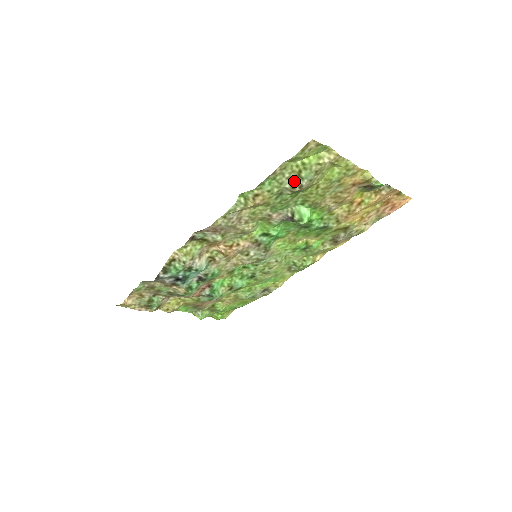
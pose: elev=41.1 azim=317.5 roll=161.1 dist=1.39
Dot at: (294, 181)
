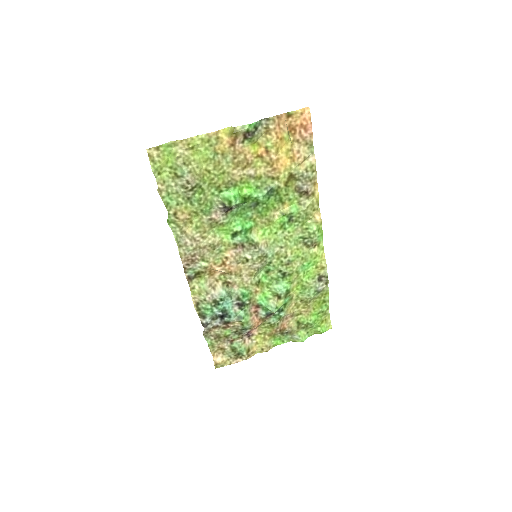
Dot at: (181, 183)
